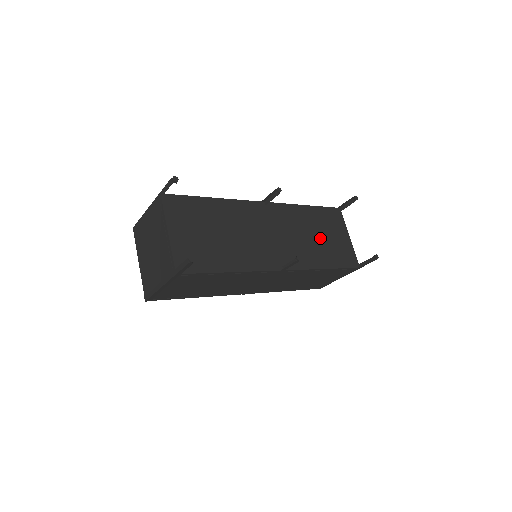
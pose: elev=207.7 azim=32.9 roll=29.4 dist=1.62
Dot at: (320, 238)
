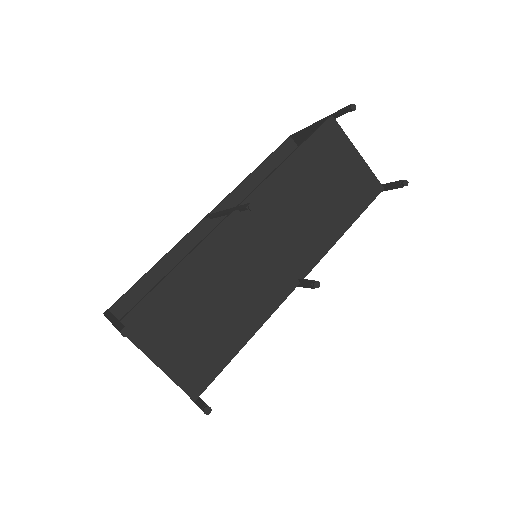
Dot at: (324, 193)
